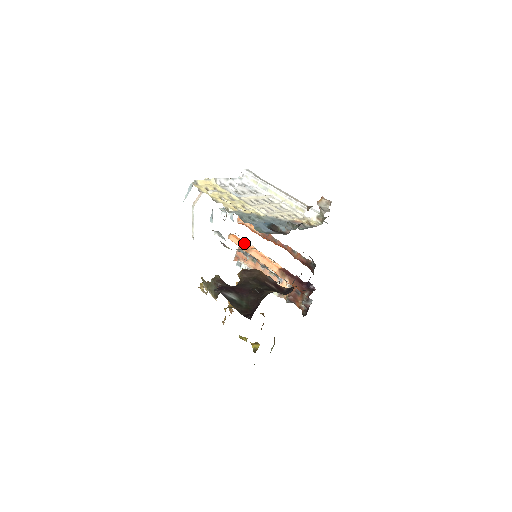
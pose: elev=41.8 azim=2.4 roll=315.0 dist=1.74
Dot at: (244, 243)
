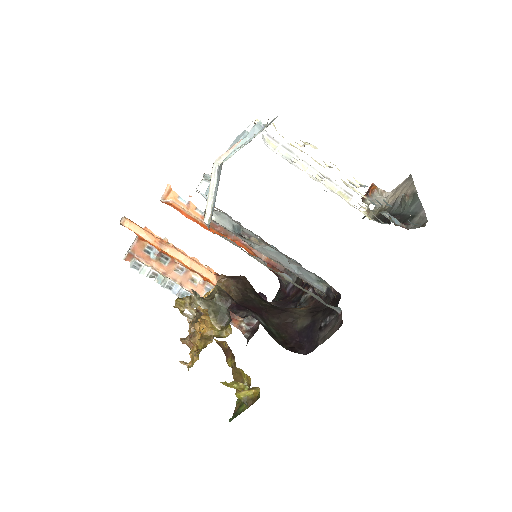
Dot at: (151, 233)
